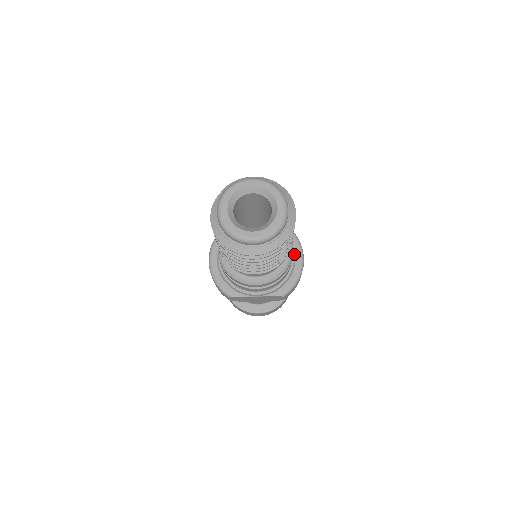
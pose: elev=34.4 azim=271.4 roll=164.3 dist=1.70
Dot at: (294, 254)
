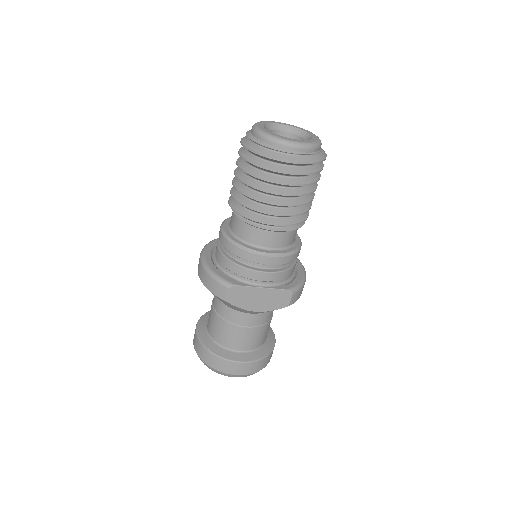
Dot at: occluded
